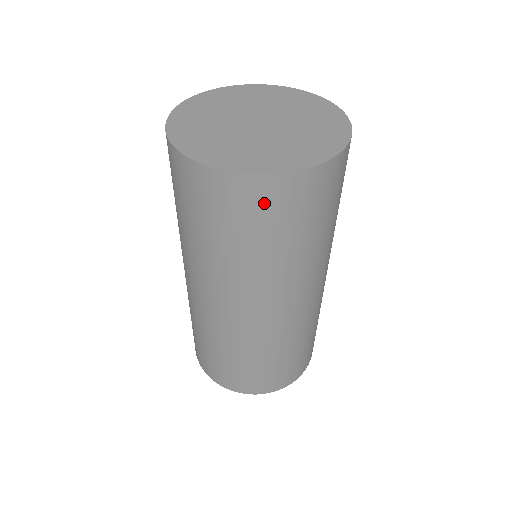
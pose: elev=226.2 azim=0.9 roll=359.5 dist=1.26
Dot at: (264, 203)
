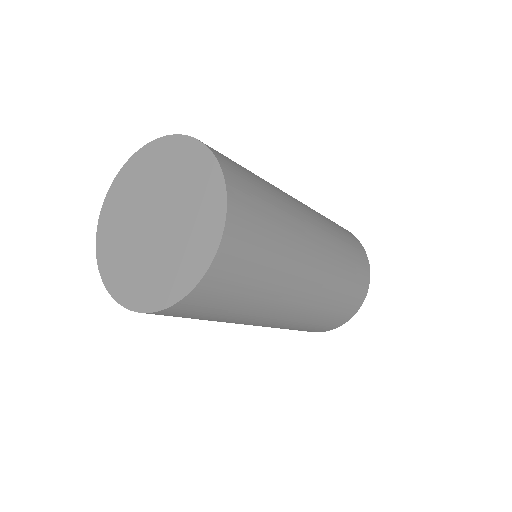
Dot at: occluded
